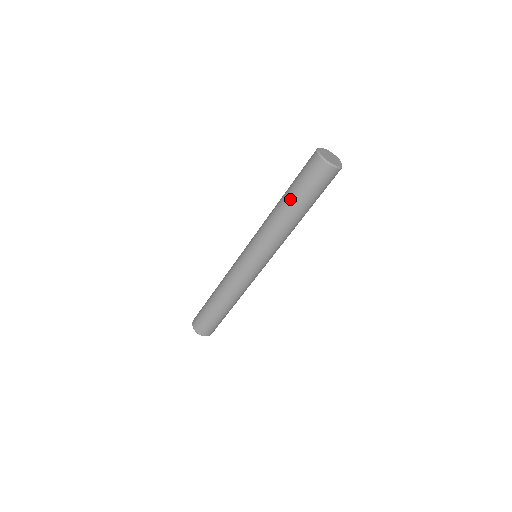
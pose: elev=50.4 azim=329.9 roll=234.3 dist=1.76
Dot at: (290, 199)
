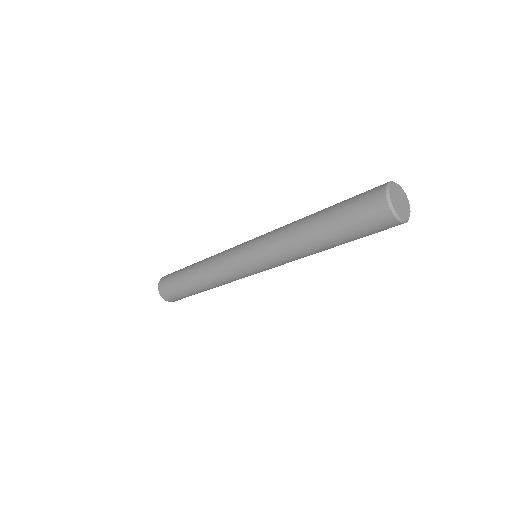
Dot at: (325, 229)
